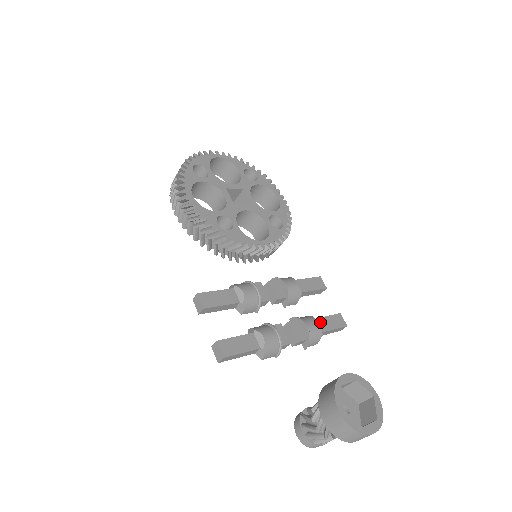
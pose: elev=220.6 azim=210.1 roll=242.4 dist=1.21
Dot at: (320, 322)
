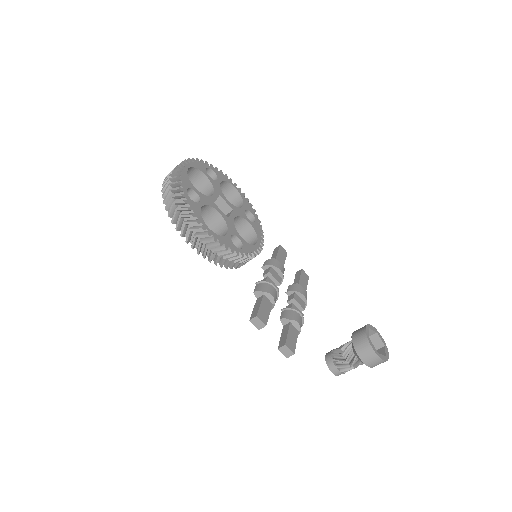
Dot at: (301, 285)
